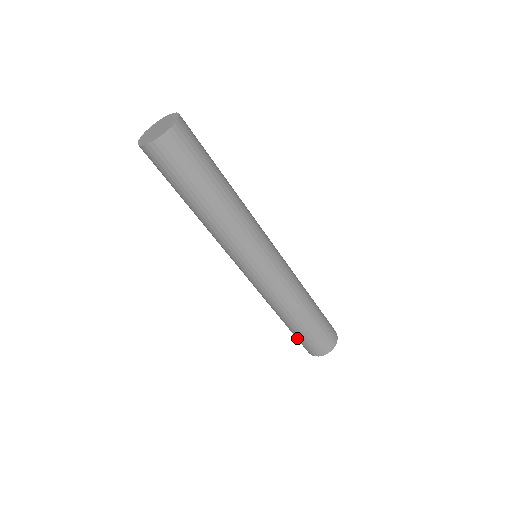
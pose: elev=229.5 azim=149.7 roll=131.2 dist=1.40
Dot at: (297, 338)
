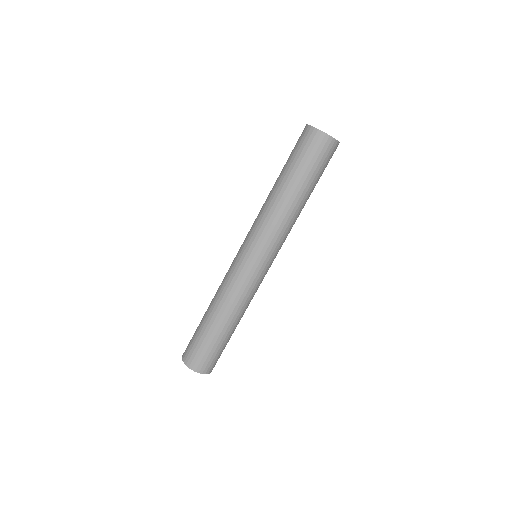
Dot at: (205, 347)
